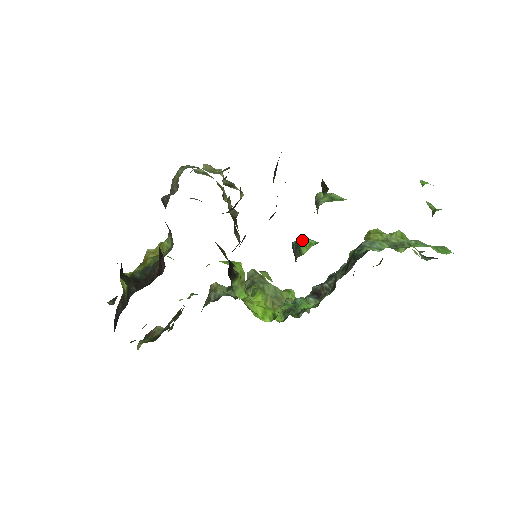
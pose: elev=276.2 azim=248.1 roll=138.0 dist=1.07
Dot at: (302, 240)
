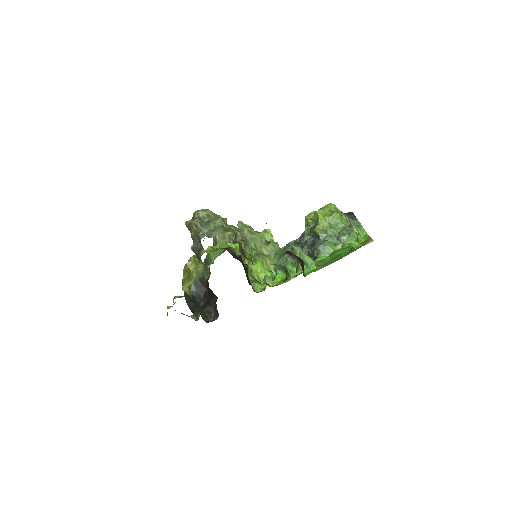
Dot at: (289, 269)
